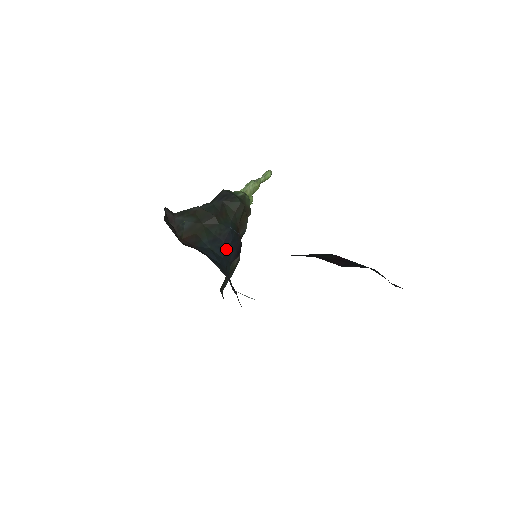
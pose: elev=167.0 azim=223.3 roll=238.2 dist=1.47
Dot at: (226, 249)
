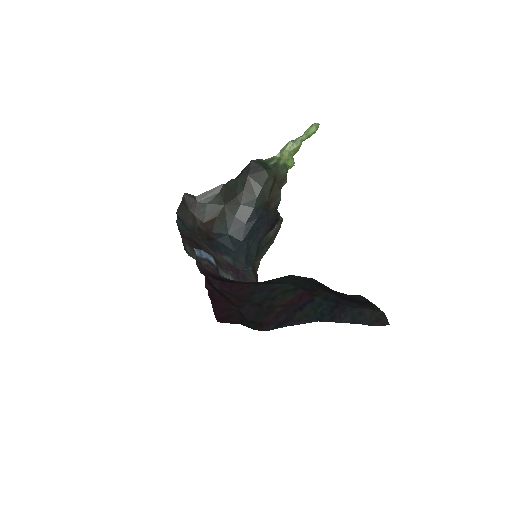
Dot at: (248, 231)
